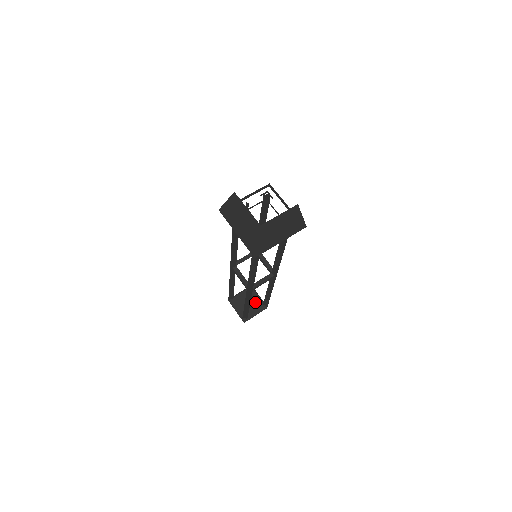
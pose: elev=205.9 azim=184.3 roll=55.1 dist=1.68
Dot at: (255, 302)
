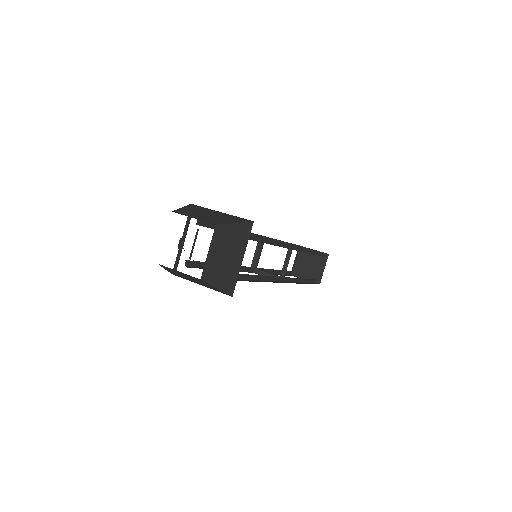
Dot at: (317, 269)
